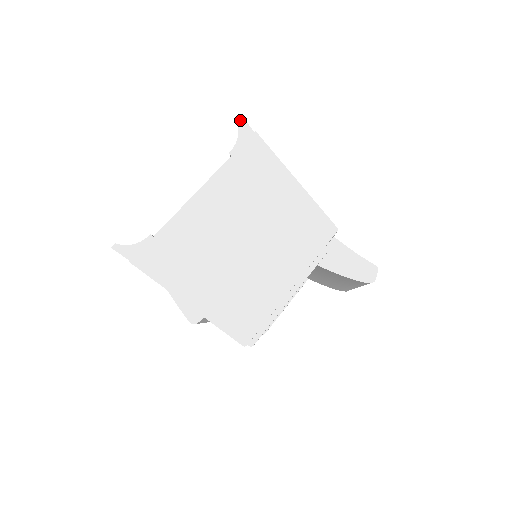
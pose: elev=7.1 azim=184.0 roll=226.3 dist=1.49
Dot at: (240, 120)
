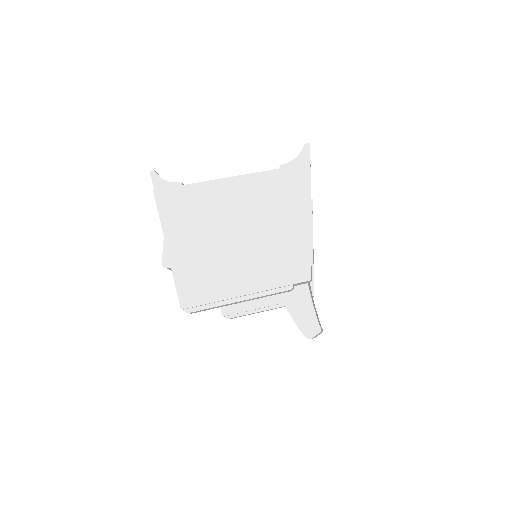
Dot at: (306, 147)
